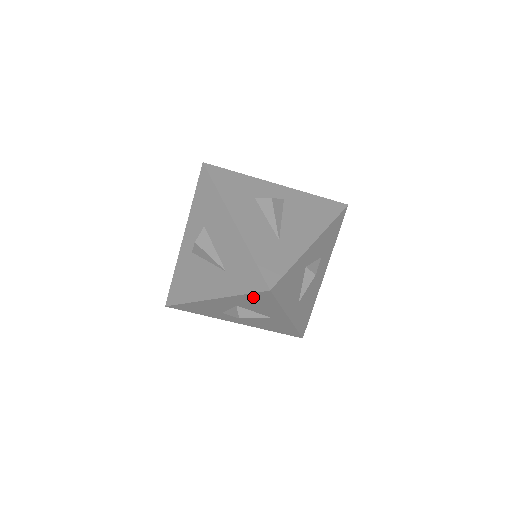
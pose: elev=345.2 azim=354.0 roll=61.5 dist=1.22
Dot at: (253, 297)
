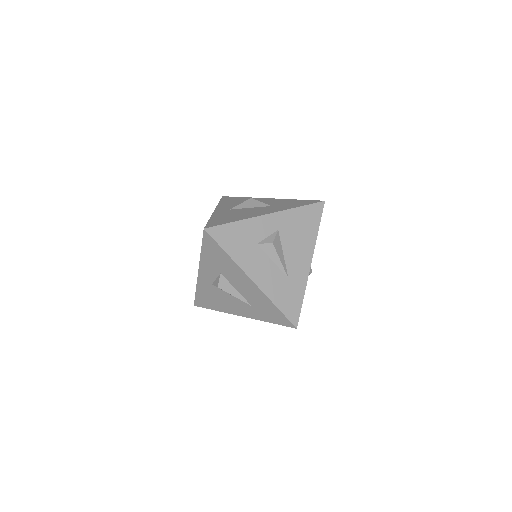
Dot at: occluded
